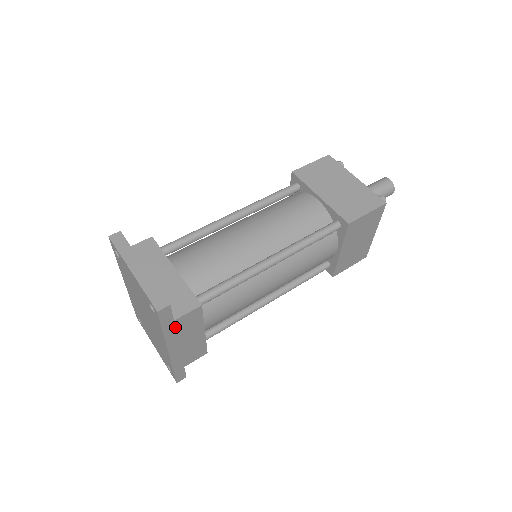
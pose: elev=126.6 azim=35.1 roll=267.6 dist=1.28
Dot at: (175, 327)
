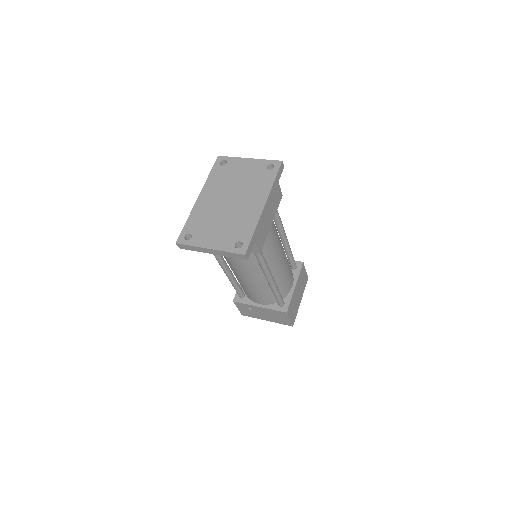
Dot at: (275, 189)
